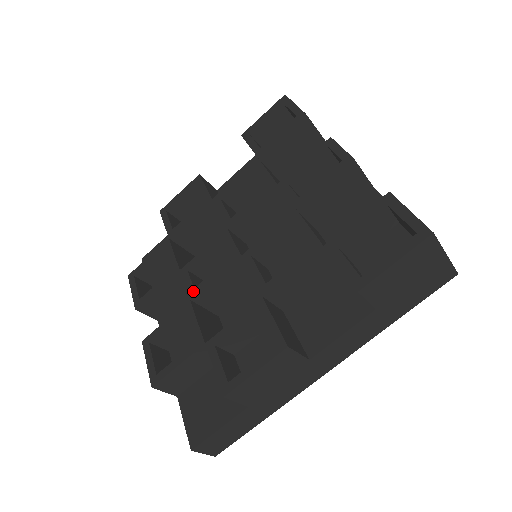
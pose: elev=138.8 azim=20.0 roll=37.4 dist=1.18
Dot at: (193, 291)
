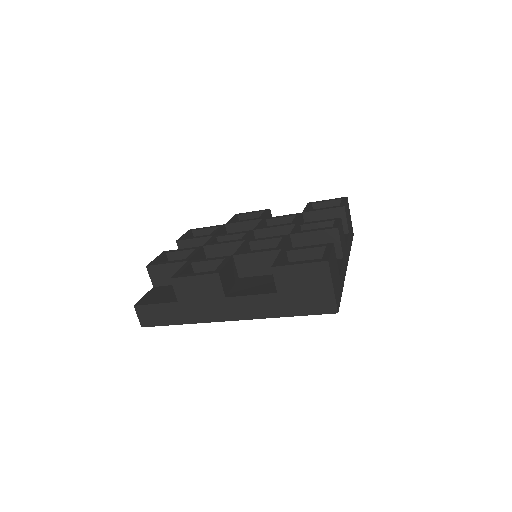
Dot at: (208, 244)
